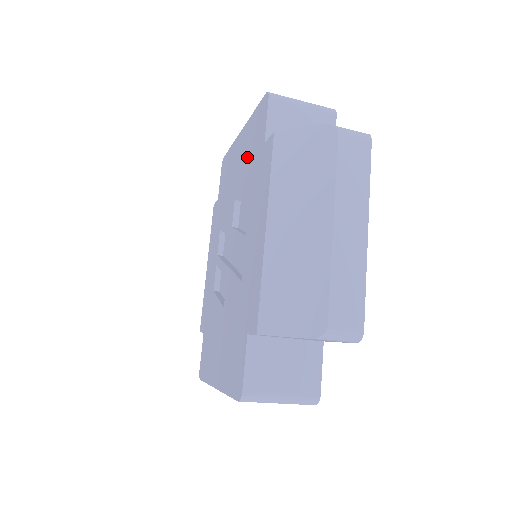
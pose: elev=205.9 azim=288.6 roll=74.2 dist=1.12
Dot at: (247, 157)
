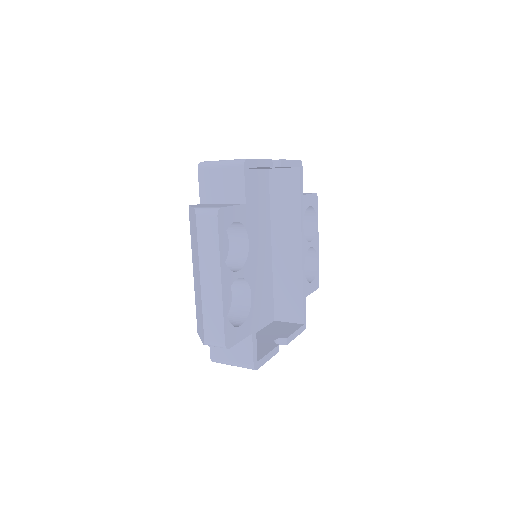
Dot at: occluded
